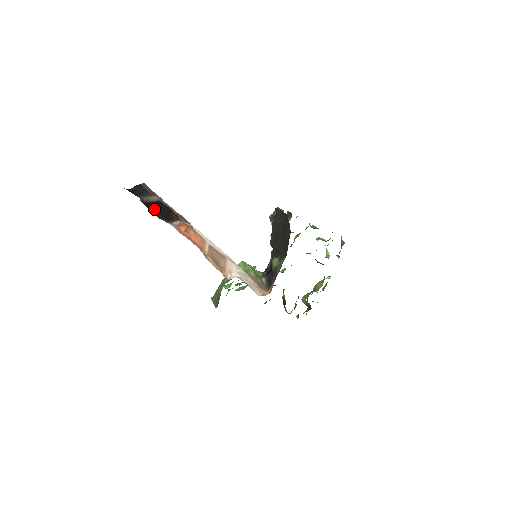
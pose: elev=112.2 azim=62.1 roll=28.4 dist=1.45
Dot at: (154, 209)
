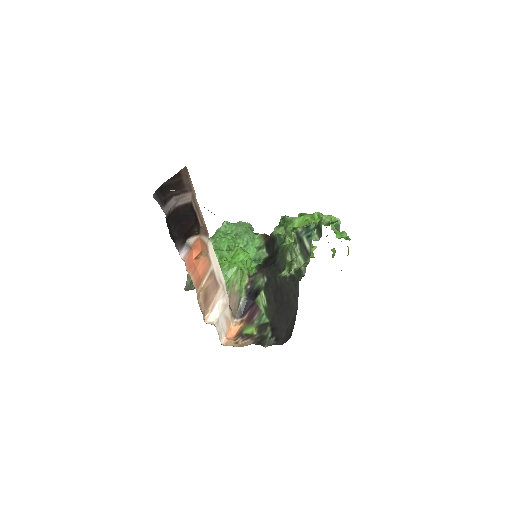
Dot at: (177, 225)
